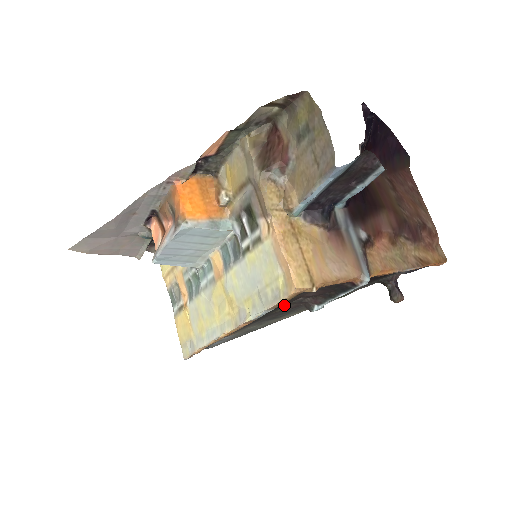
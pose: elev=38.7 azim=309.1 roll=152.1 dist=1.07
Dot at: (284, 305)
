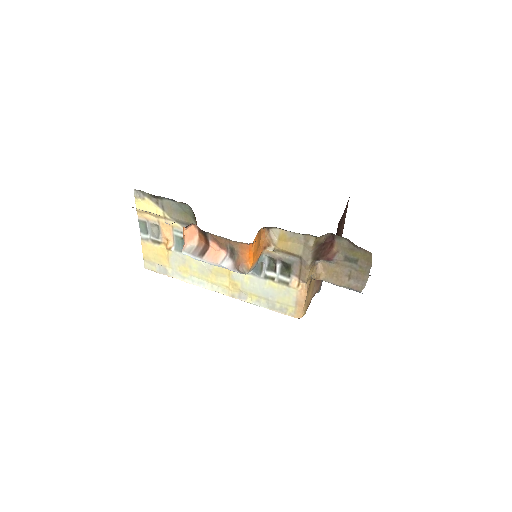
Dot at: occluded
